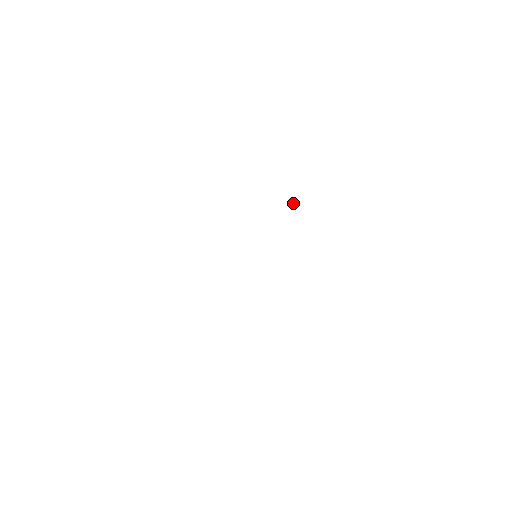
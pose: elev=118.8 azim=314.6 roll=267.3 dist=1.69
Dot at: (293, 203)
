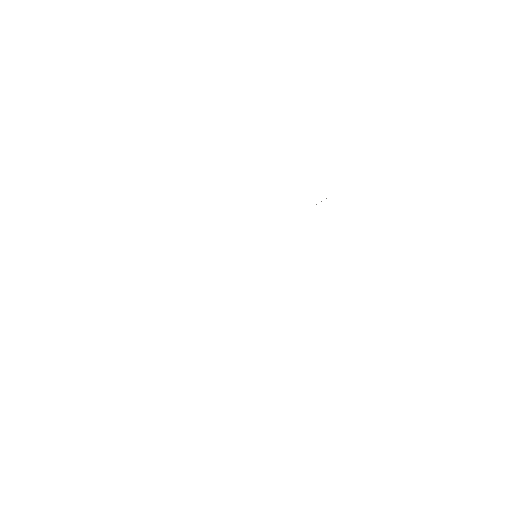
Dot at: (326, 198)
